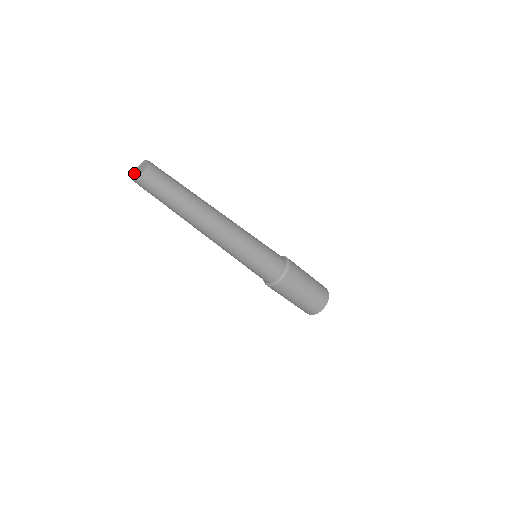
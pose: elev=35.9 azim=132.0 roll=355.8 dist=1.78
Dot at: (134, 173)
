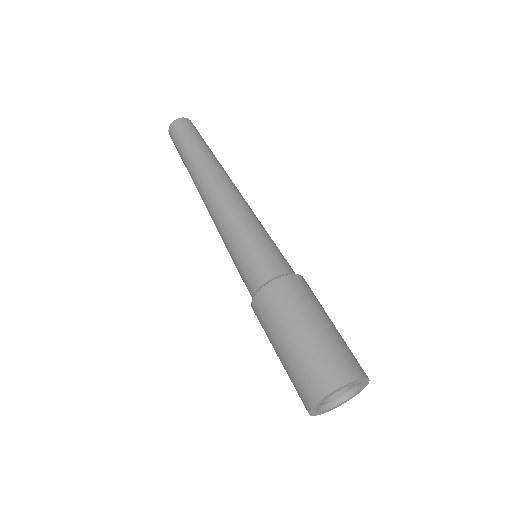
Dot at: occluded
